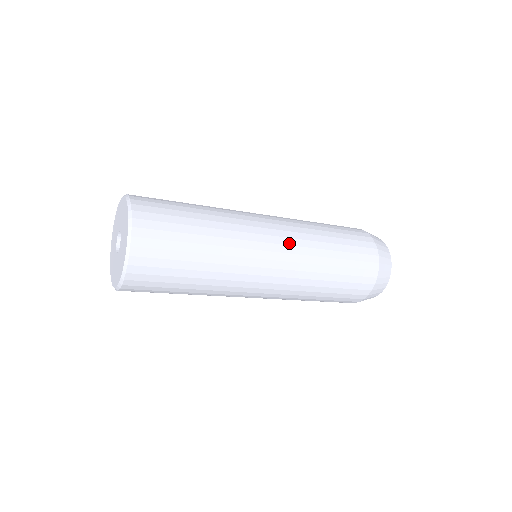
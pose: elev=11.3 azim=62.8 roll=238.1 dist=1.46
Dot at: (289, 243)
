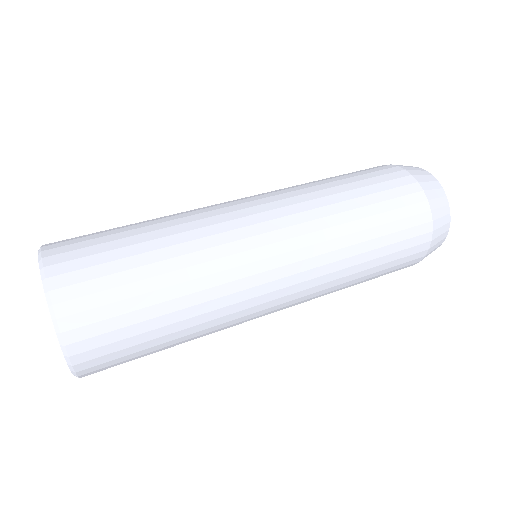
Dot at: (293, 234)
